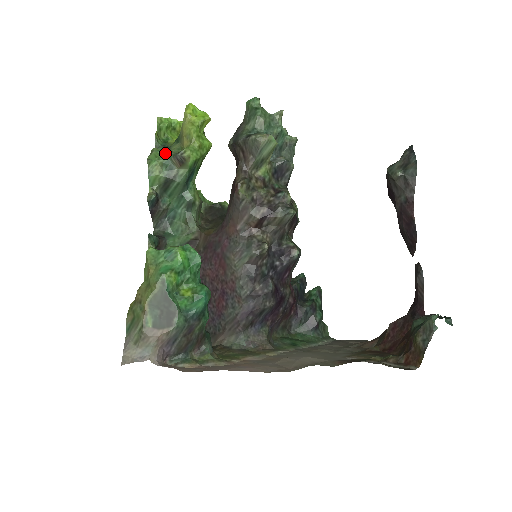
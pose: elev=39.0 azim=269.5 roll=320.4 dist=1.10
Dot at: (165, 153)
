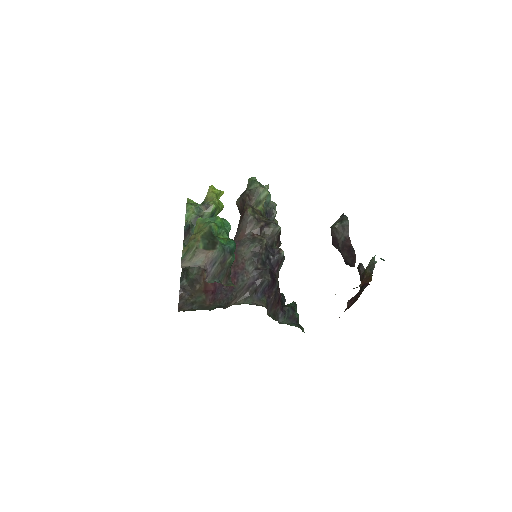
Dot at: (197, 204)
